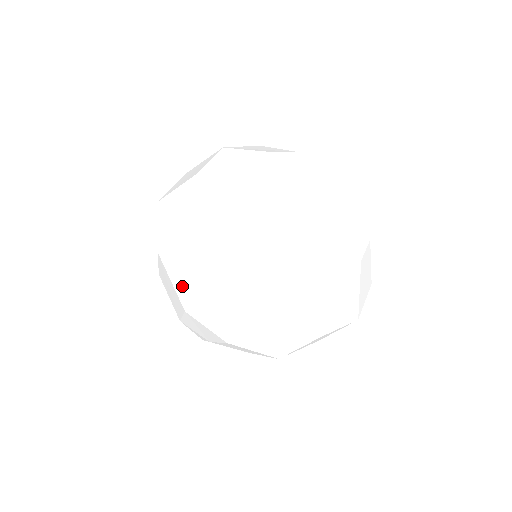
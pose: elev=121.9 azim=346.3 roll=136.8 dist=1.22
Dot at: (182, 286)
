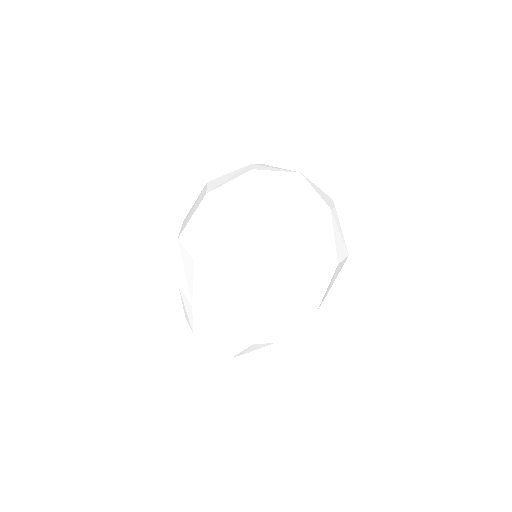
Dot at: (184, 225)
